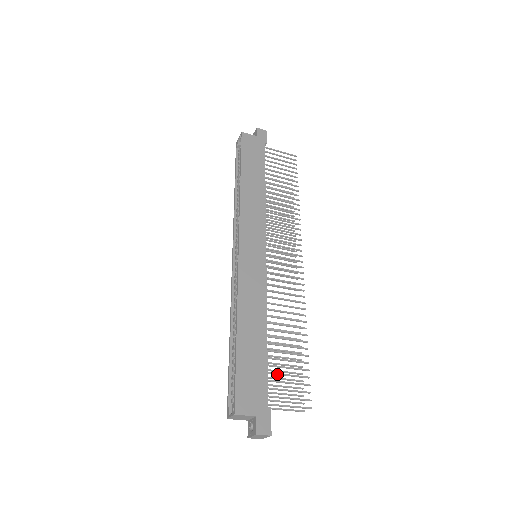
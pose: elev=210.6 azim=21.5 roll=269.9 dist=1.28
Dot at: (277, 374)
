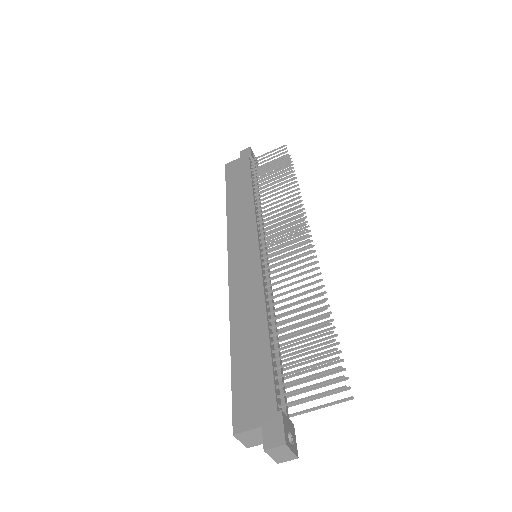
Dot at: (288, 364)
